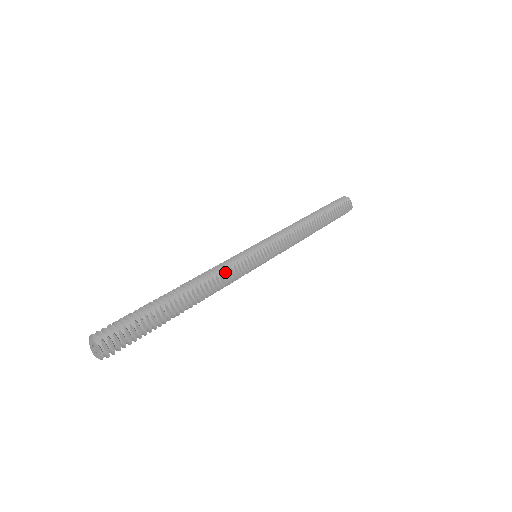
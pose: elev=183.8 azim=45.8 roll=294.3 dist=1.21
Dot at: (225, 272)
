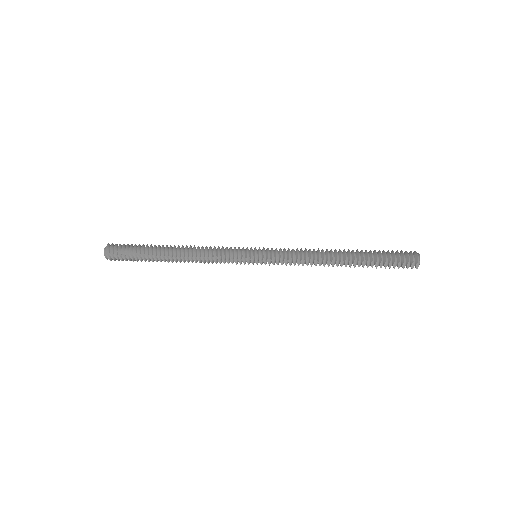
Dot at: (213, 257)
